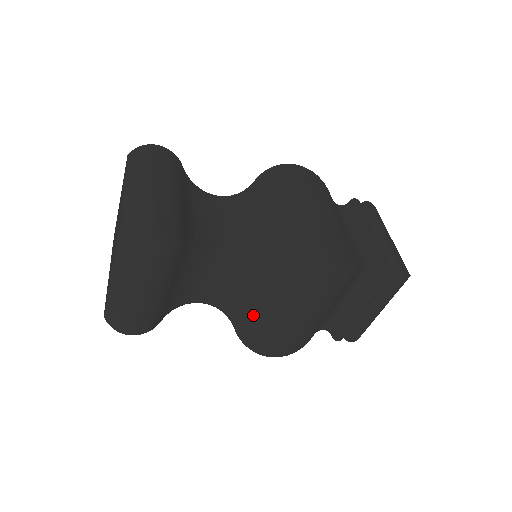
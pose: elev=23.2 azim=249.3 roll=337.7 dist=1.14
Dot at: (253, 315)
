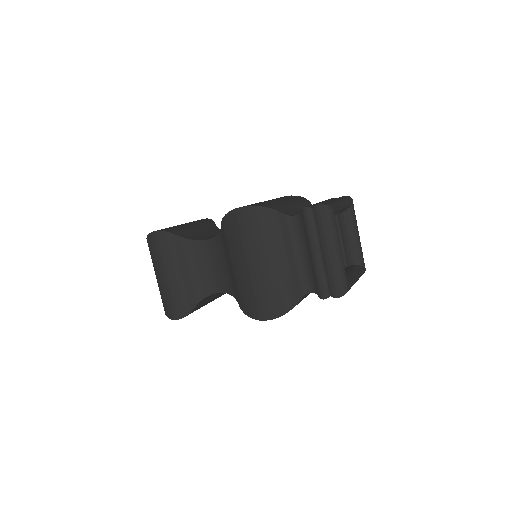
Dot at: occluded
